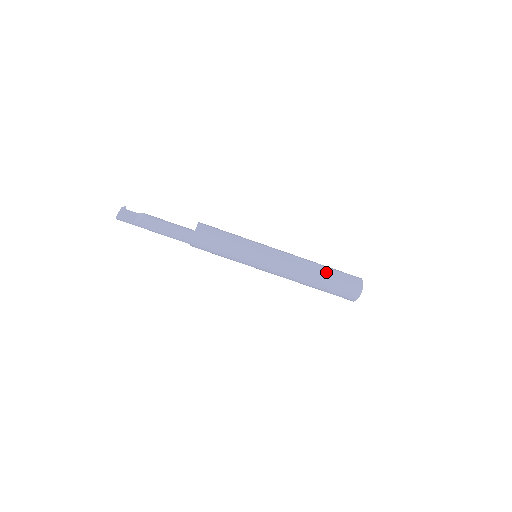
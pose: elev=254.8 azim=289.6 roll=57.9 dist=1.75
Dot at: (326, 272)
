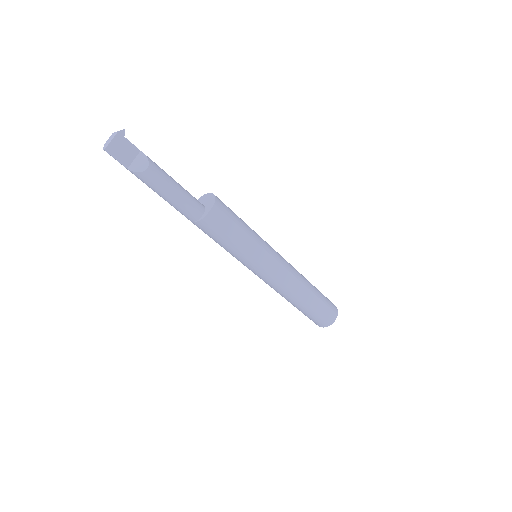
Dot at: (312, 302)
